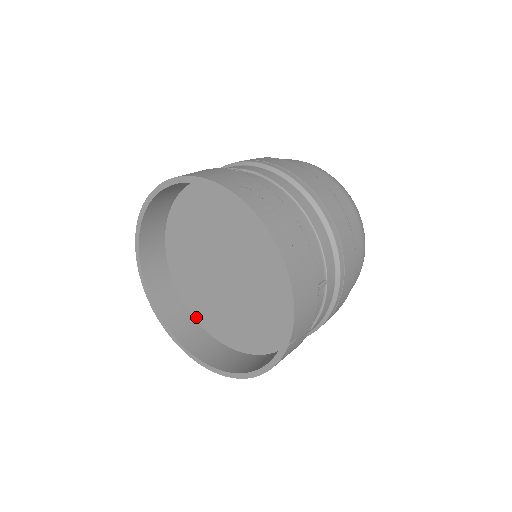
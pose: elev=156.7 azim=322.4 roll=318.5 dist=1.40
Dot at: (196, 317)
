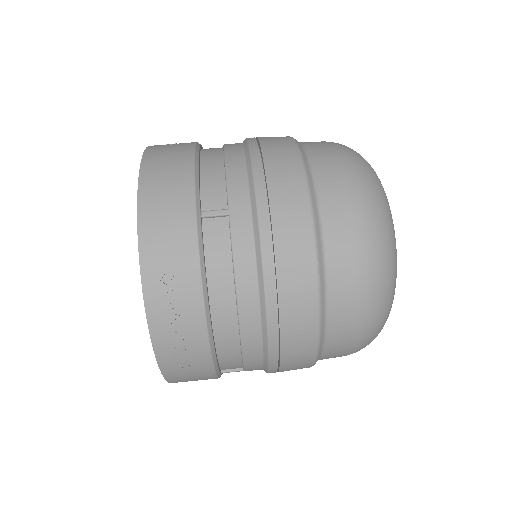
Dot at: occluded
